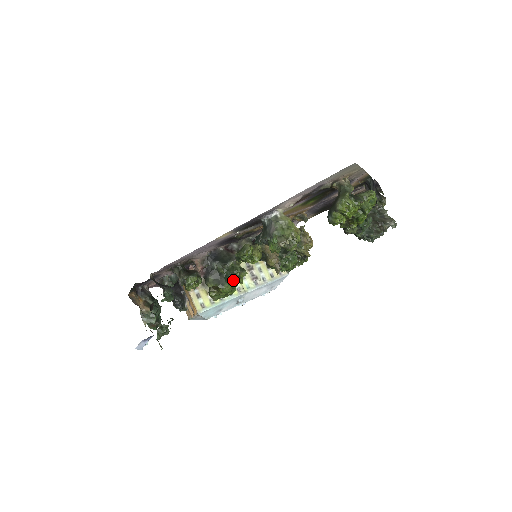
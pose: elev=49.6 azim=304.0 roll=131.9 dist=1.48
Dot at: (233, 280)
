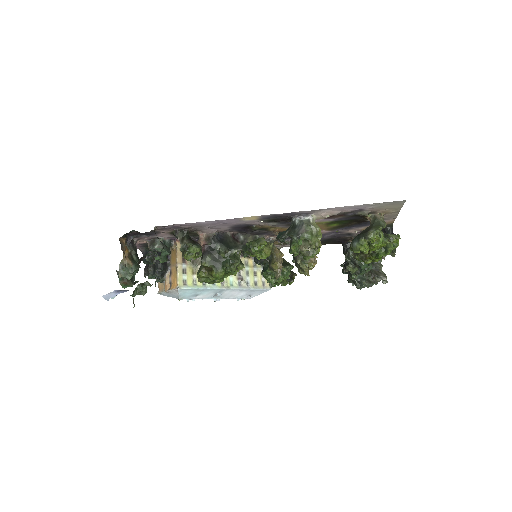
Dot at: (228, 269)
